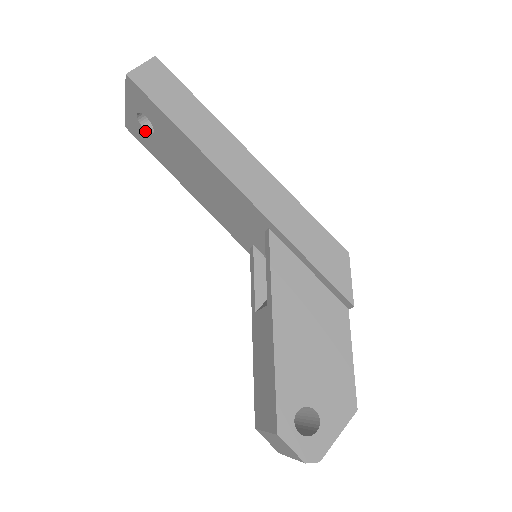
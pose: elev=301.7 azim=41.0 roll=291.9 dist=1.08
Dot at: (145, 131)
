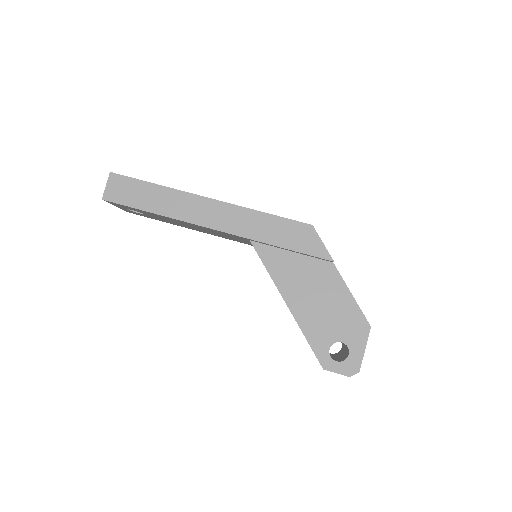
Dot at: (139, 213)
